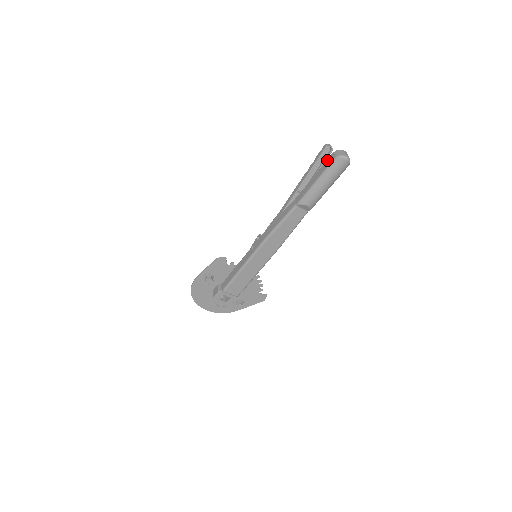
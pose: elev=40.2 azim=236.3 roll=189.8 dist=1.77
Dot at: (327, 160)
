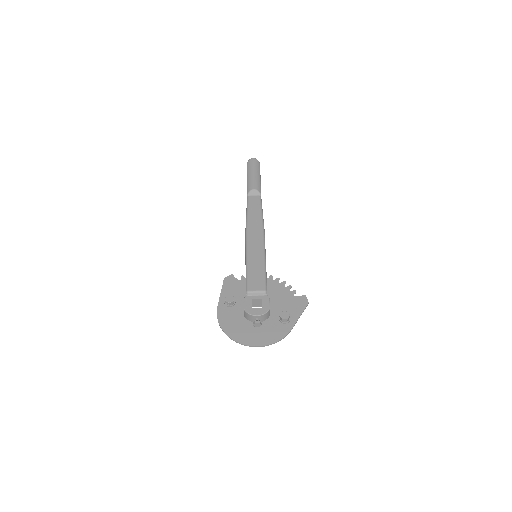
Dot at: occluded
